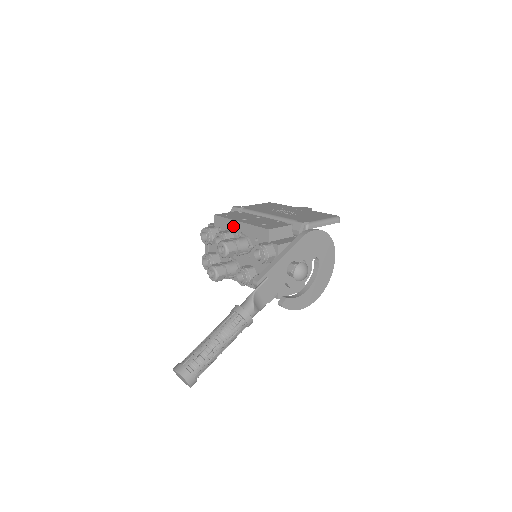
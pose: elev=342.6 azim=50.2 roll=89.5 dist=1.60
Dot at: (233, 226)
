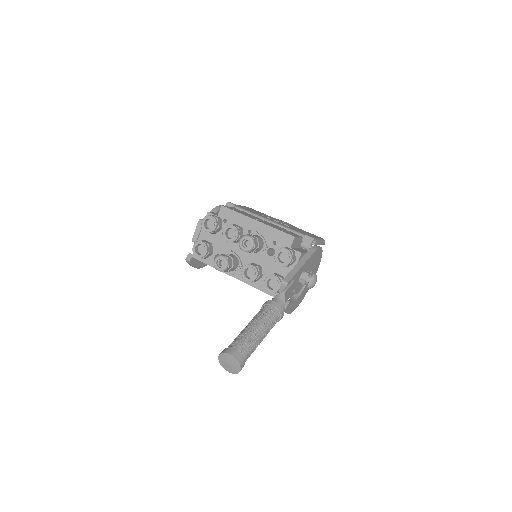
Dot at: (246, 223)
